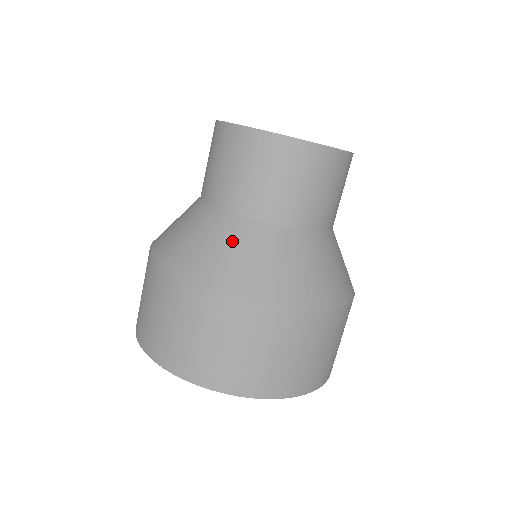
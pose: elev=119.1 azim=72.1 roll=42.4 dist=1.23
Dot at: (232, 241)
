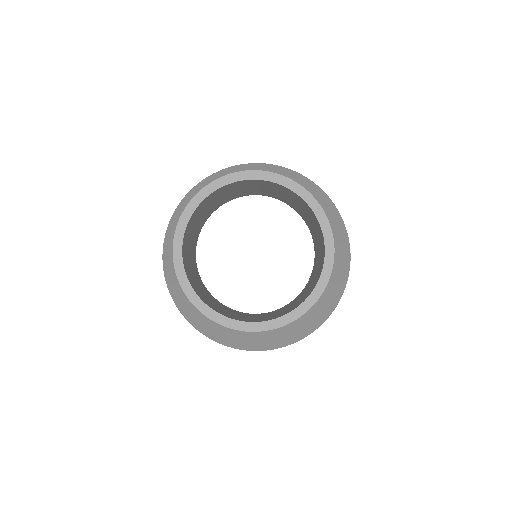
Dot at: (234, 330)
